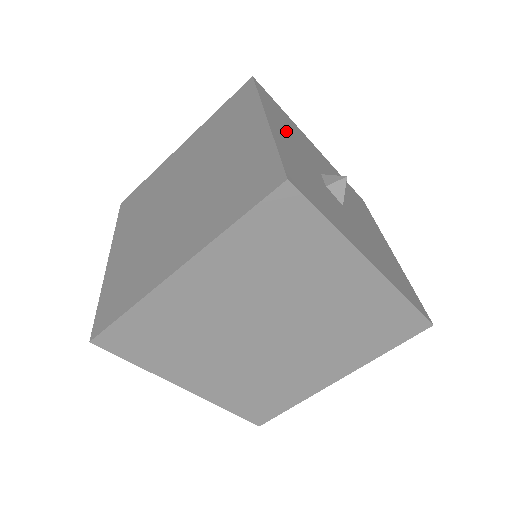
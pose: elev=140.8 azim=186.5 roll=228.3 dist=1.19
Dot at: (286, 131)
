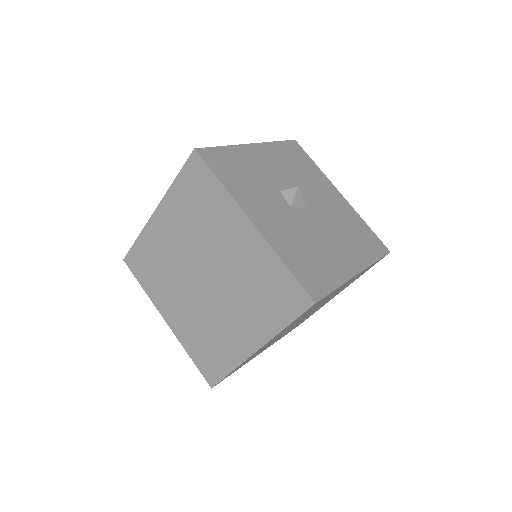
Dot at: (278, 161)
